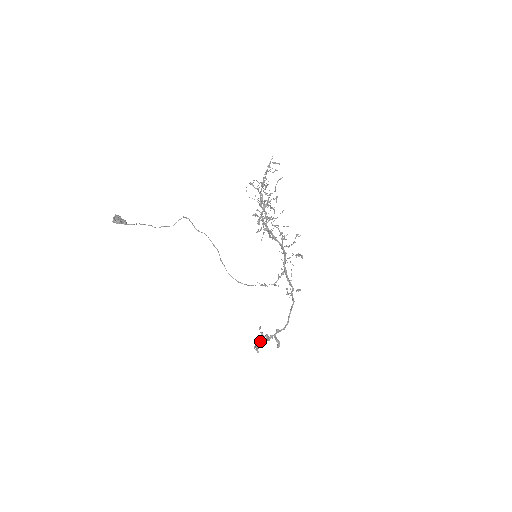
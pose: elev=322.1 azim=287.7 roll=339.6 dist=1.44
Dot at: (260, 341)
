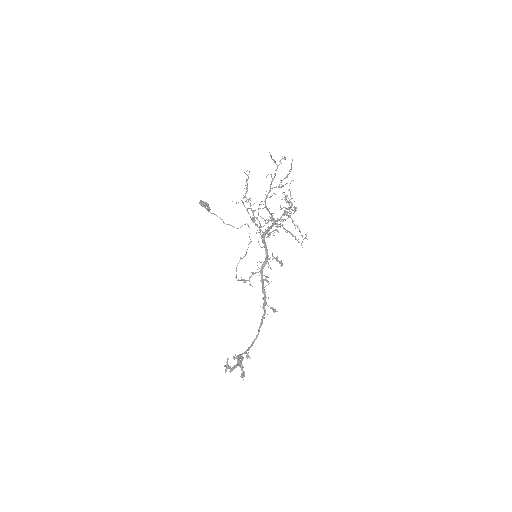
Dot at: (236, 364)
